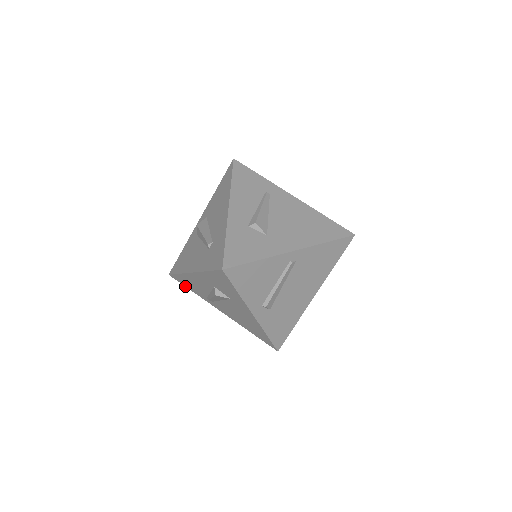
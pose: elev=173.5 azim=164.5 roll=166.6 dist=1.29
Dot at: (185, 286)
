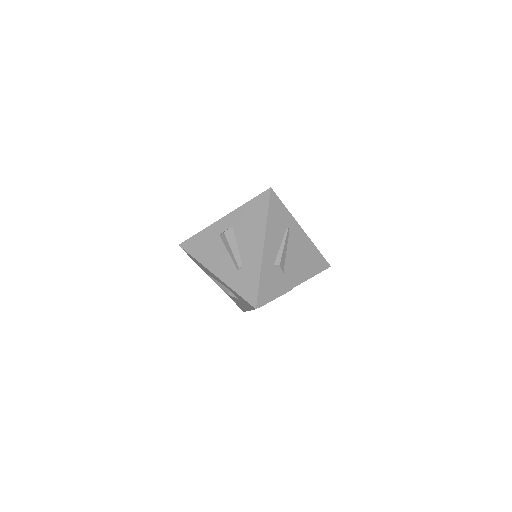
Dot at: (190, 257)
